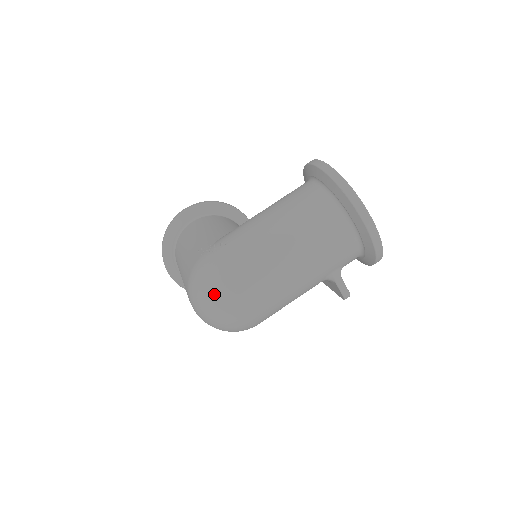
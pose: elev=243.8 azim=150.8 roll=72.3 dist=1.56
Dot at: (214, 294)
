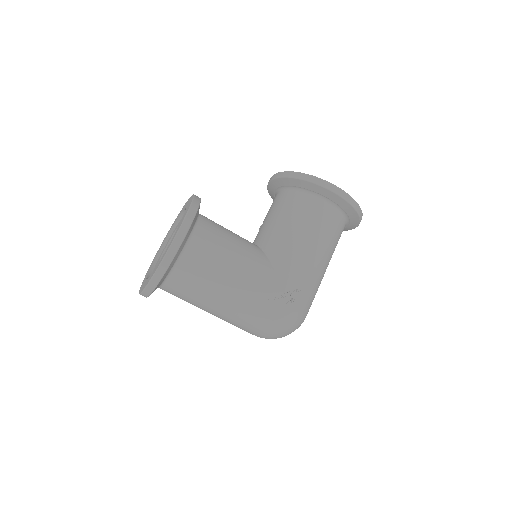
Dot at: occluded
